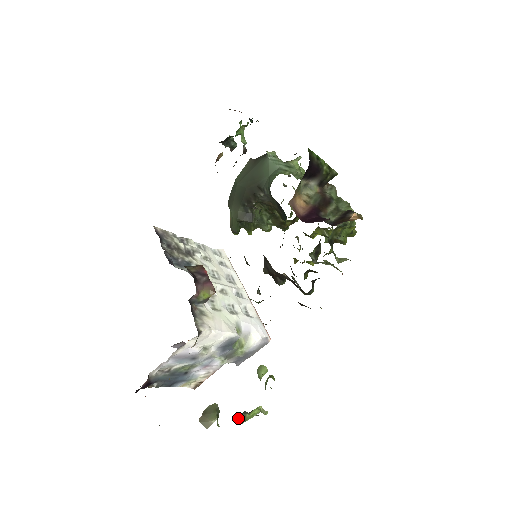
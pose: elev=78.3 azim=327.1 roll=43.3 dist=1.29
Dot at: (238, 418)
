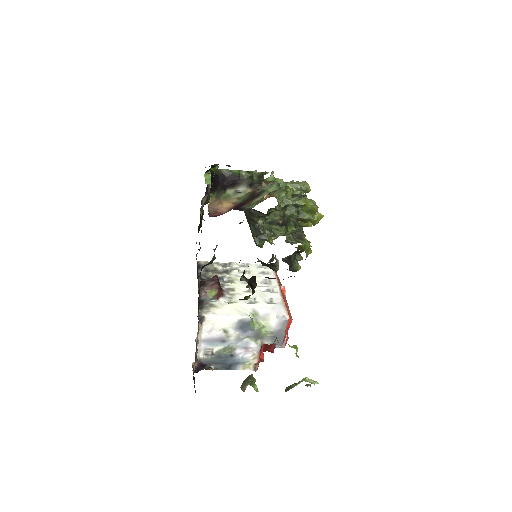
Dot at: (286, 388)
